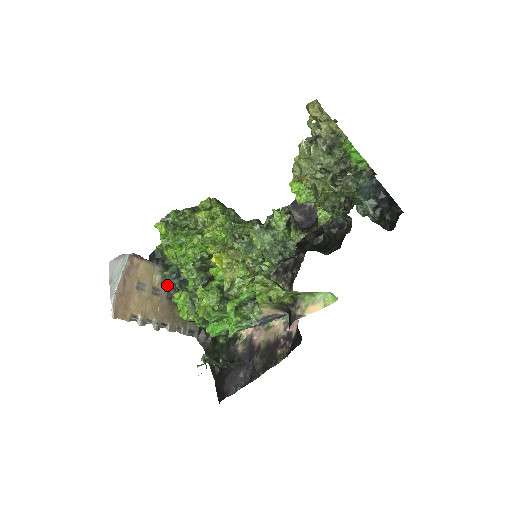
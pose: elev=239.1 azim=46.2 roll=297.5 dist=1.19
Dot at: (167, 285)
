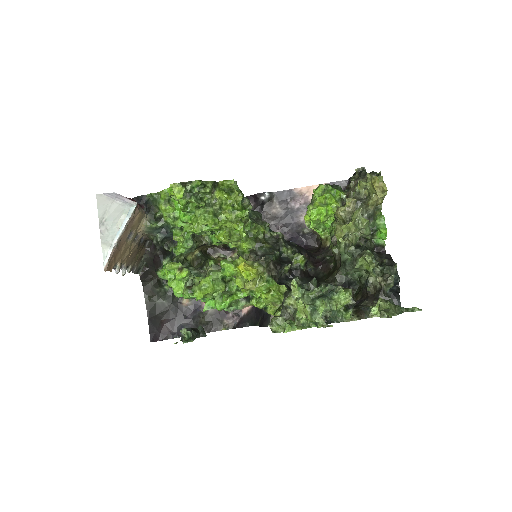
Dot at: (147, 233)
